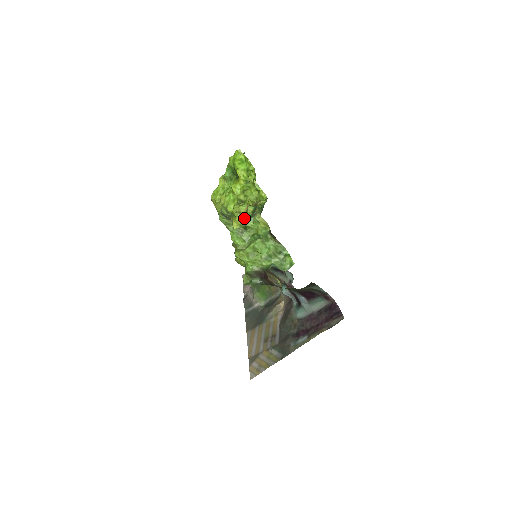
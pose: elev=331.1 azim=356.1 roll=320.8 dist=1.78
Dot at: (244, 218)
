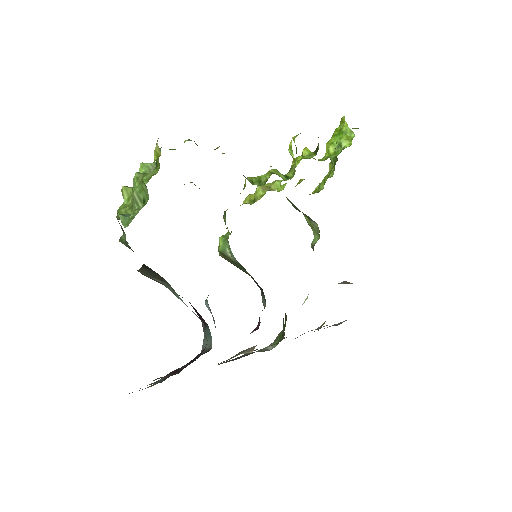
Dot at: occluded
